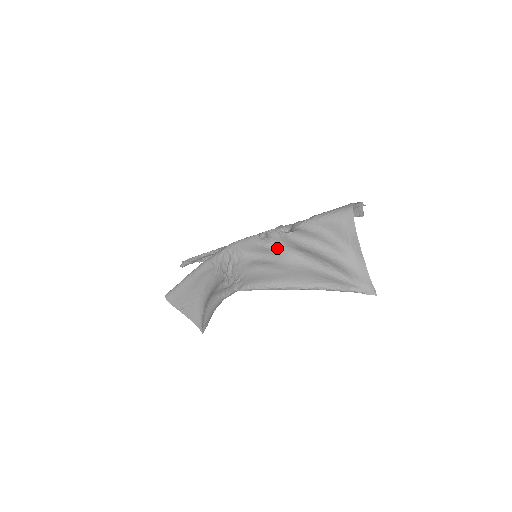
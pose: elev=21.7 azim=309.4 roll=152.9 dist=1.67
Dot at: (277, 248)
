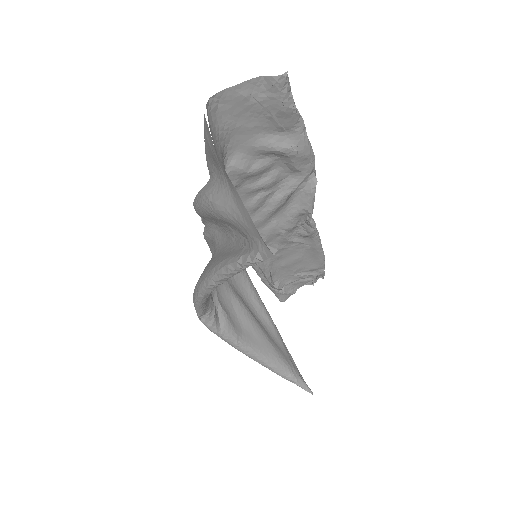
Dot at: (207, 233)
